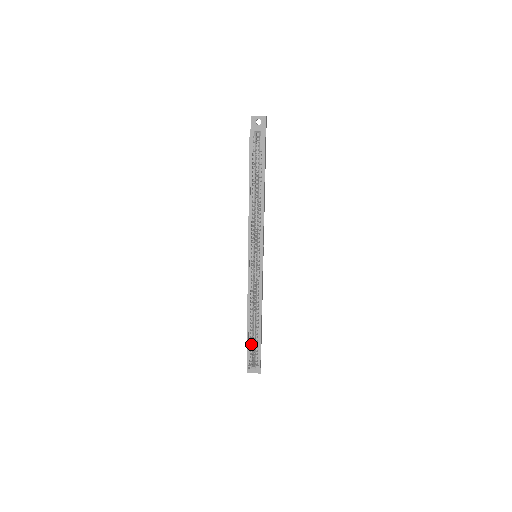
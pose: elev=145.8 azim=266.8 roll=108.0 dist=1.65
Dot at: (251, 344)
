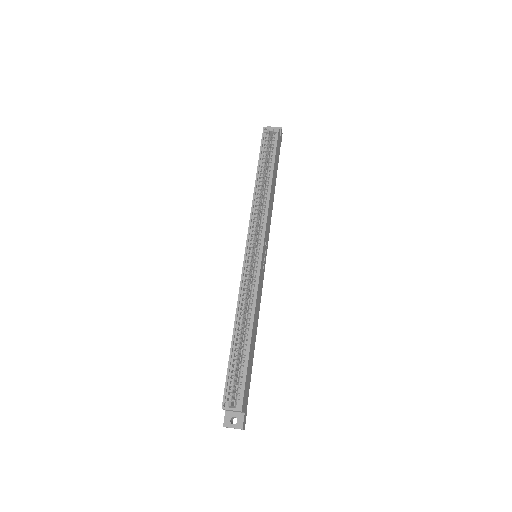
Dot at: (234, 367)
